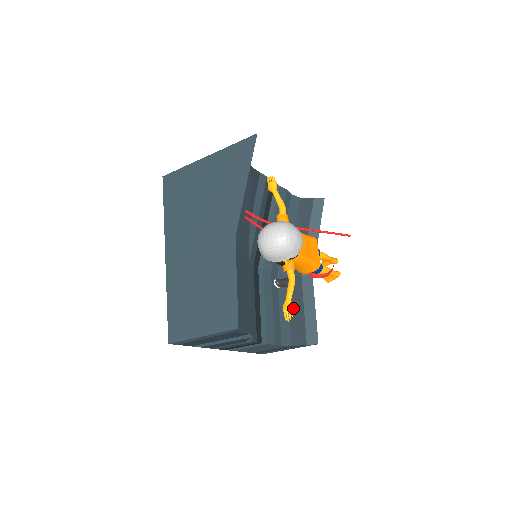
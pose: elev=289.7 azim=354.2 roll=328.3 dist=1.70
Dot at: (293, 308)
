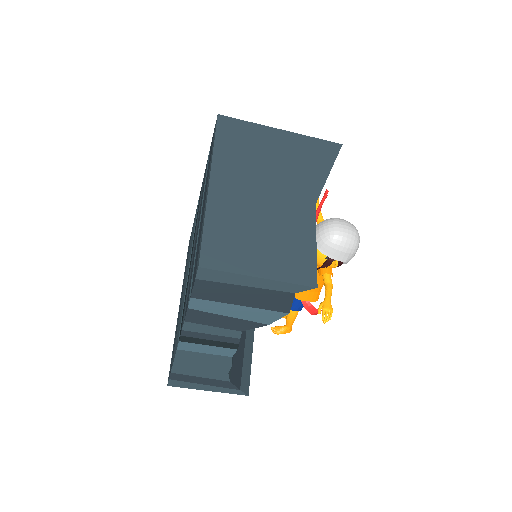
Dot at: occluded
